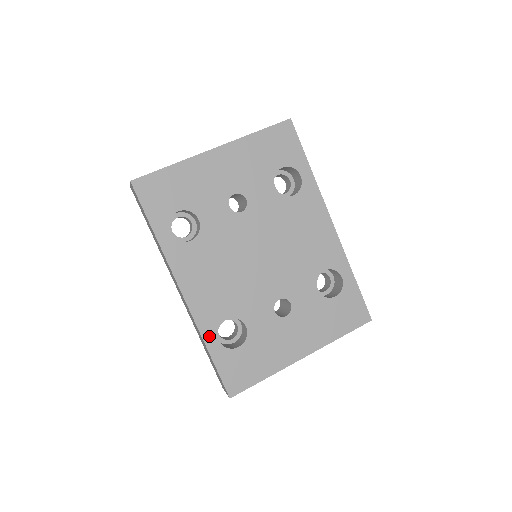
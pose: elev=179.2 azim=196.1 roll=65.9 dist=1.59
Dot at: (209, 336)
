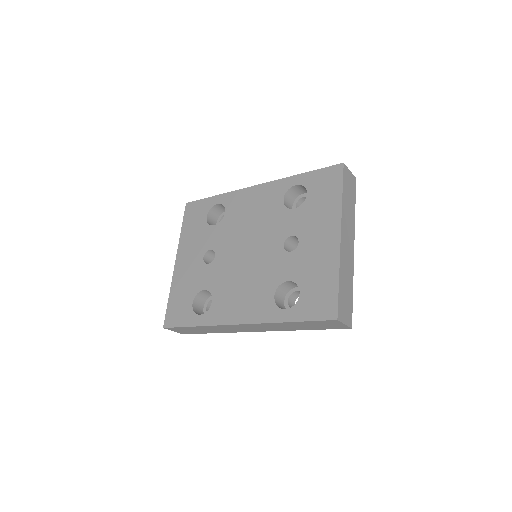
Dot at: (278, 316)
